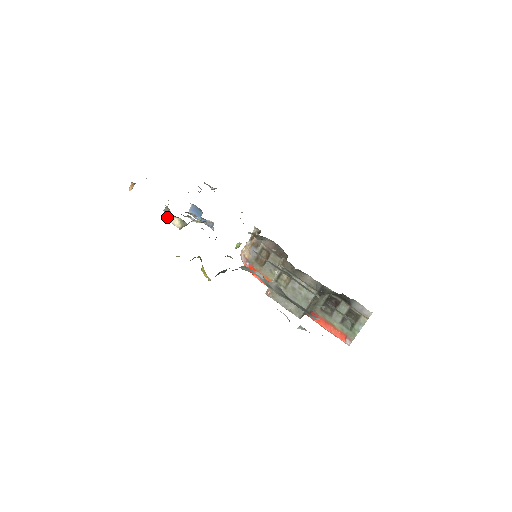
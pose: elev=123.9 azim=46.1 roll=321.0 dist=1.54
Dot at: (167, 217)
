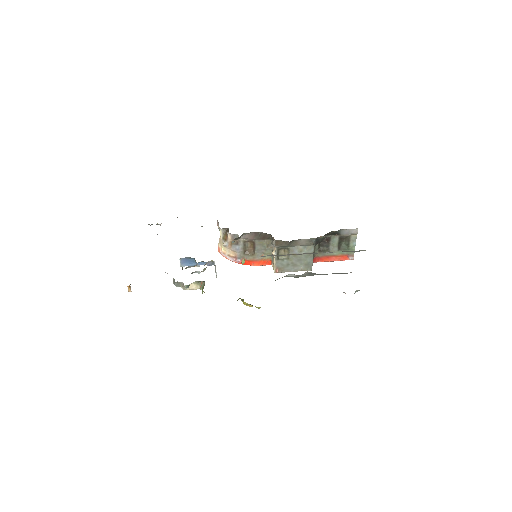
Dot at: (182, 288)
